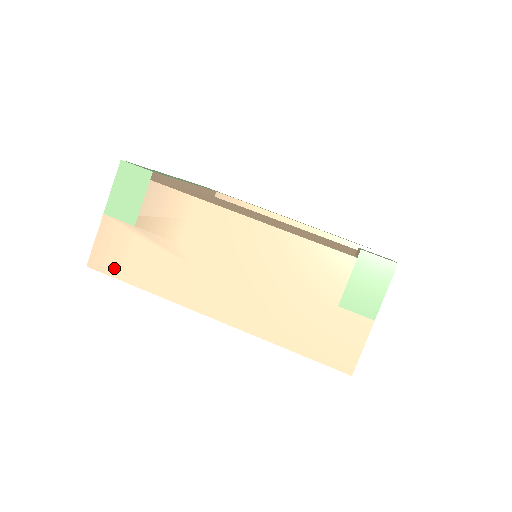
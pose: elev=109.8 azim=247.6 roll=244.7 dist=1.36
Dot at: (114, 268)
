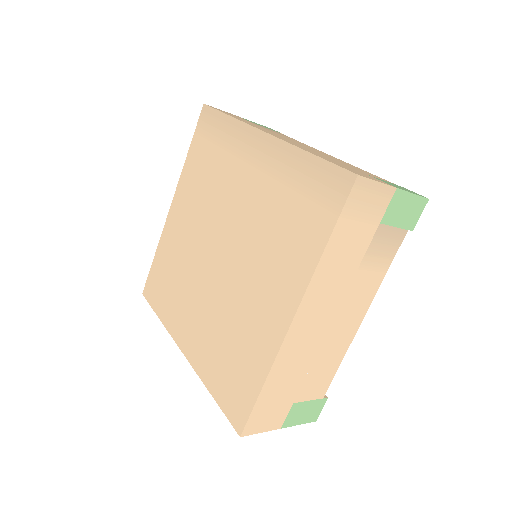
Dot at: occluded
